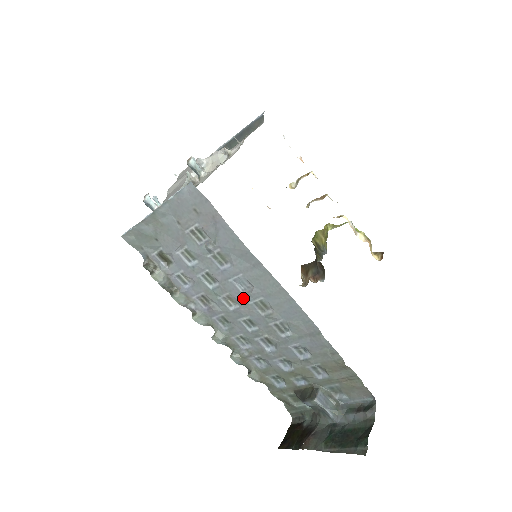
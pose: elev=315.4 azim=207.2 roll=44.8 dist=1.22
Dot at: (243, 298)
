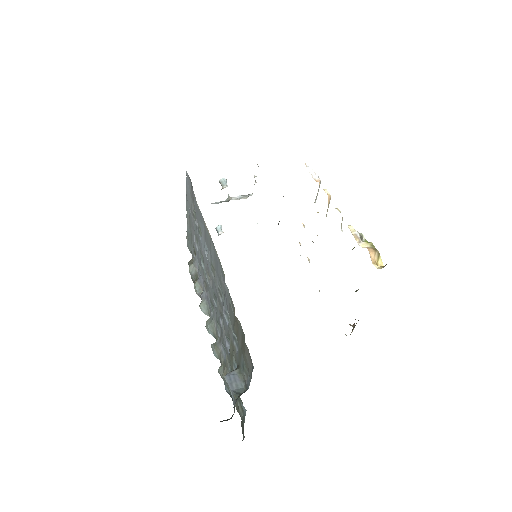
Dot at: (208, 266)
